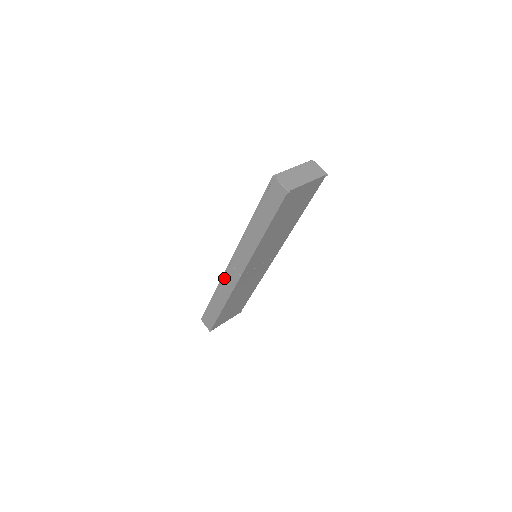
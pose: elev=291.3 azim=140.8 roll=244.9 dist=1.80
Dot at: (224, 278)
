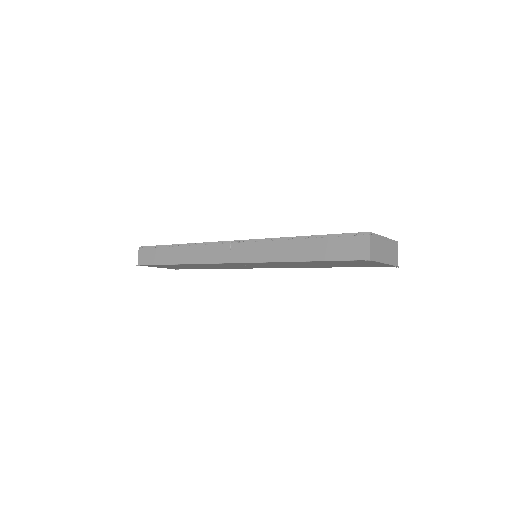
Dot at: (209, 245)
